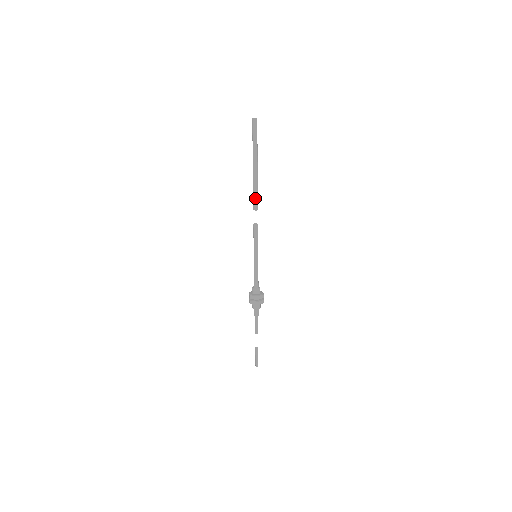
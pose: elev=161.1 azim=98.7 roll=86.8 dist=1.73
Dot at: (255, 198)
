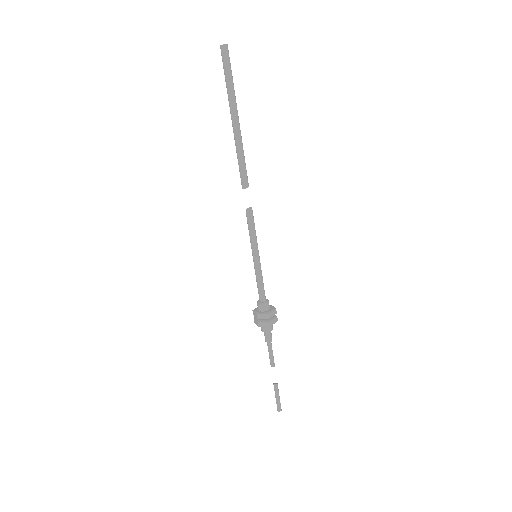
Dot at: (240, 170)
